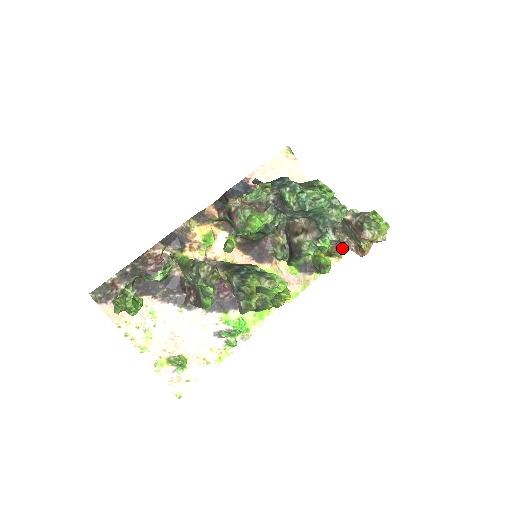
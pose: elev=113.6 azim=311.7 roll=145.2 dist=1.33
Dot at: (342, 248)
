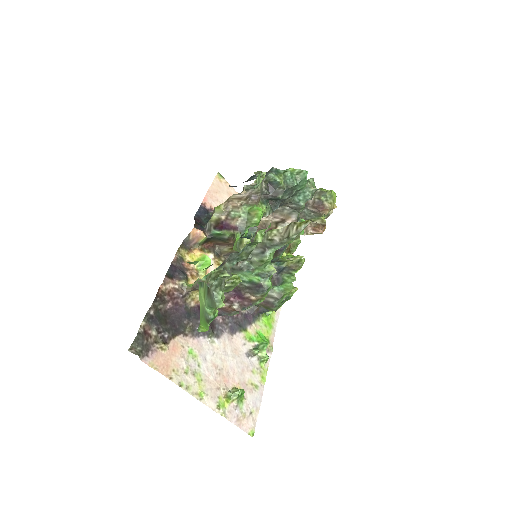
Dot at: (296, 241)
